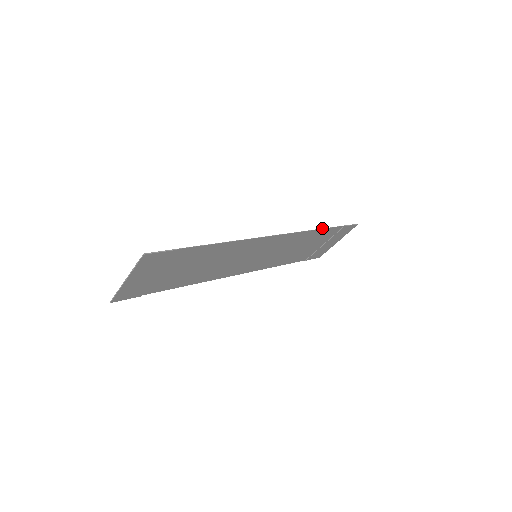
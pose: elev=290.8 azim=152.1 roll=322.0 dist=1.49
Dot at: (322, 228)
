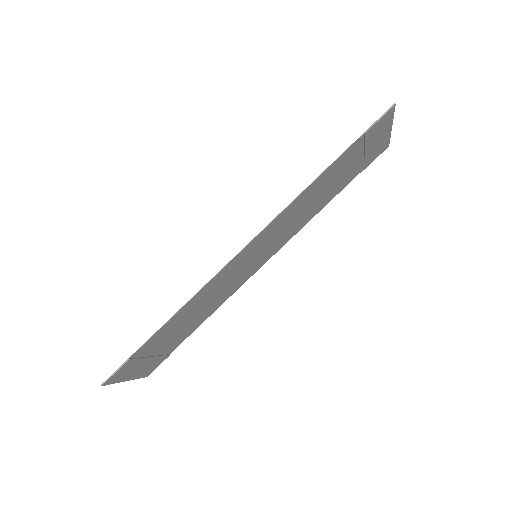
Dot at: occluded
